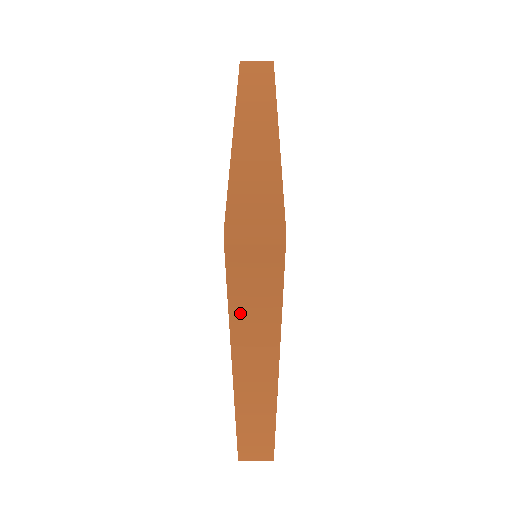
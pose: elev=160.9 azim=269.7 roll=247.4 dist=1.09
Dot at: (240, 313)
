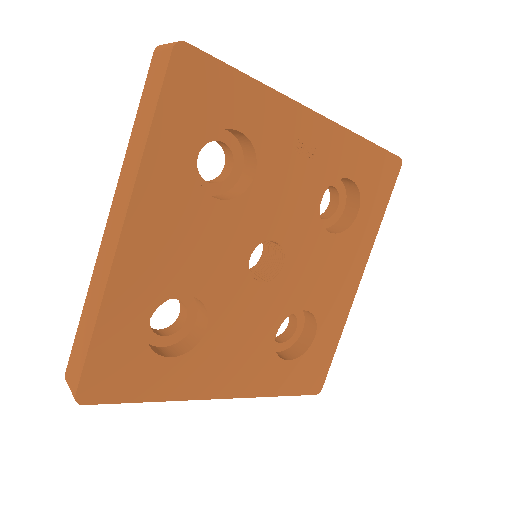
Dot at: occluded
